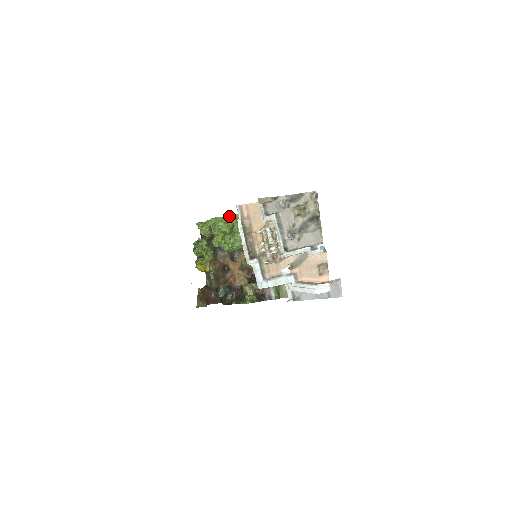
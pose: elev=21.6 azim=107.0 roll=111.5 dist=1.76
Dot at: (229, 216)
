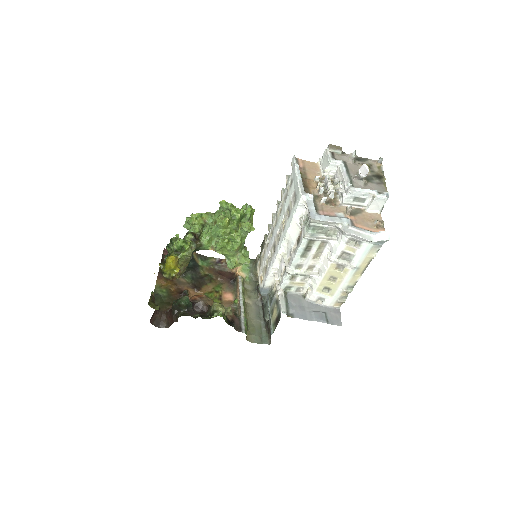
Dot at: occluded
